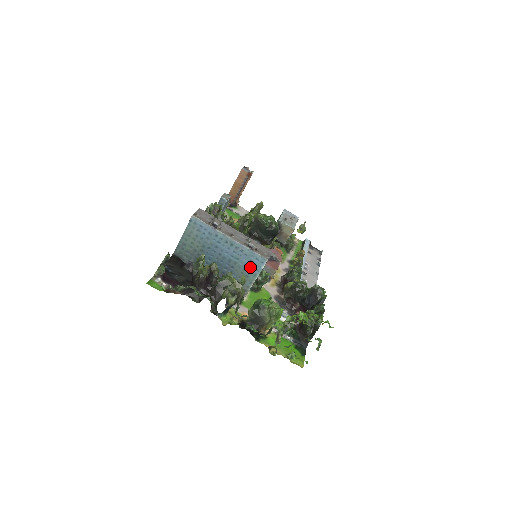
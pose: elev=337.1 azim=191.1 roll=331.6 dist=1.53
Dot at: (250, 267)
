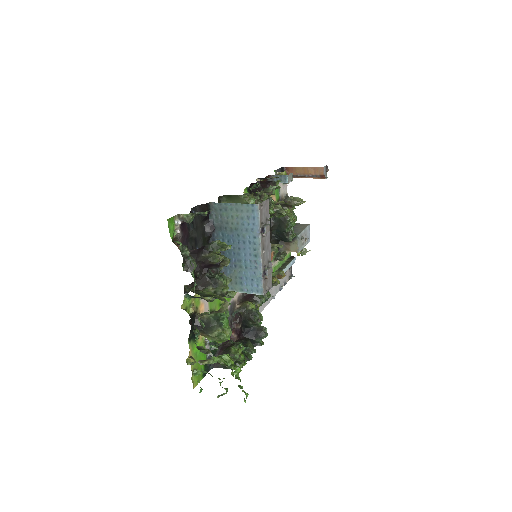
Dot at: (246, 282)
